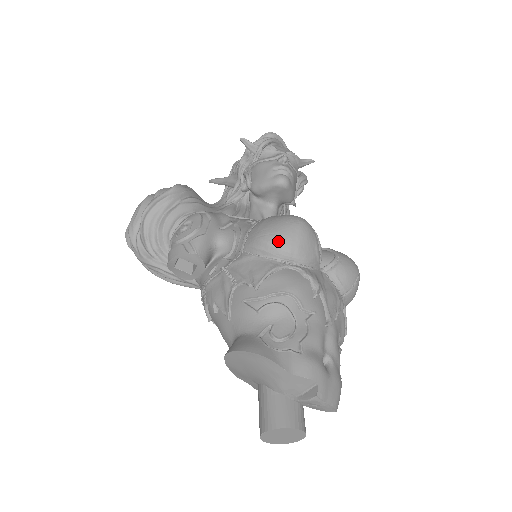
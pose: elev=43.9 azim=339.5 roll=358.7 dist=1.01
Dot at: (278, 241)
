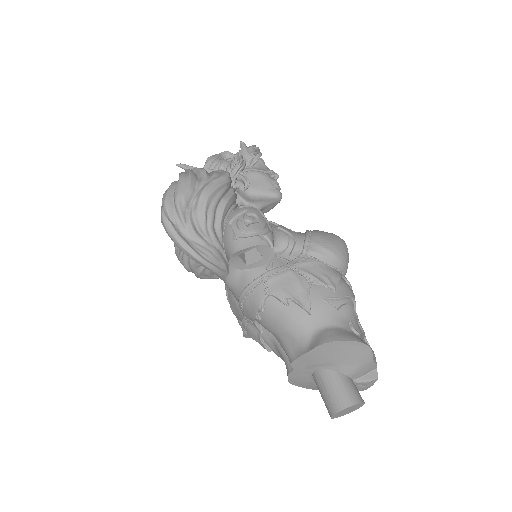
Dot at: (341, 254)
